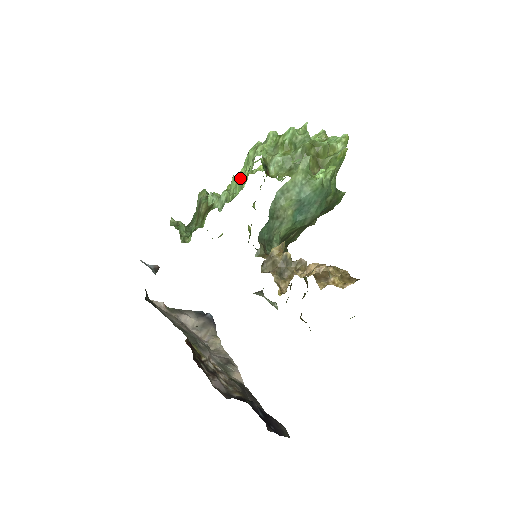
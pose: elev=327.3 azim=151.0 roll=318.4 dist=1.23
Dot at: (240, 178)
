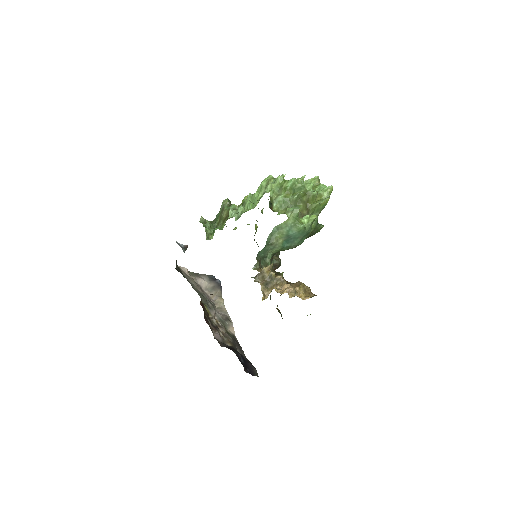
Dot at: (254, 198)
